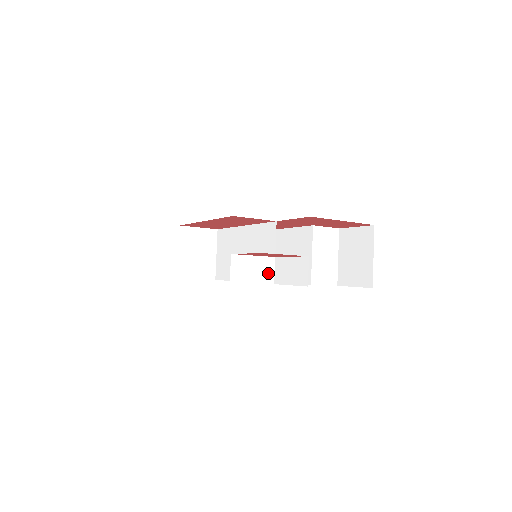
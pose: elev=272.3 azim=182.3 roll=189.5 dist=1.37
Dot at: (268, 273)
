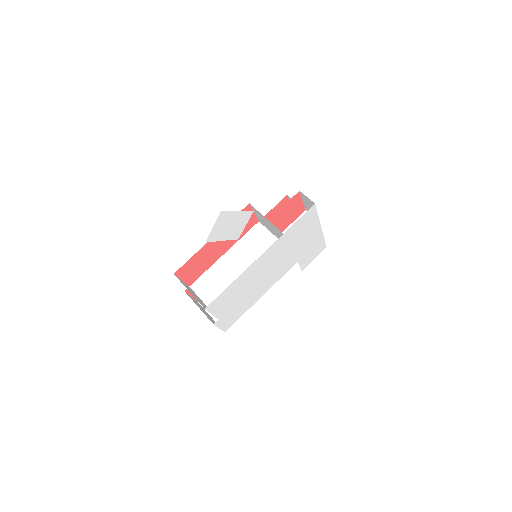
Dot at: occluded
